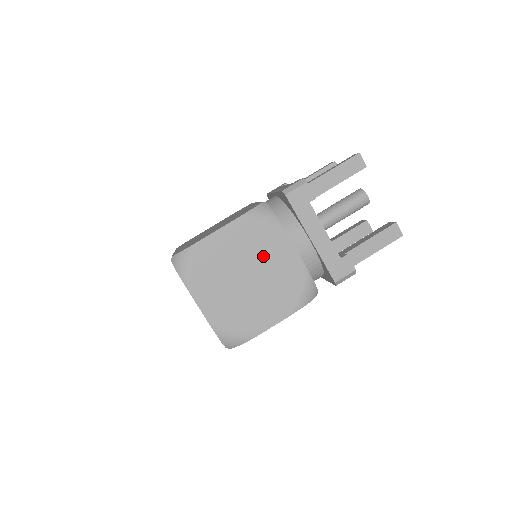
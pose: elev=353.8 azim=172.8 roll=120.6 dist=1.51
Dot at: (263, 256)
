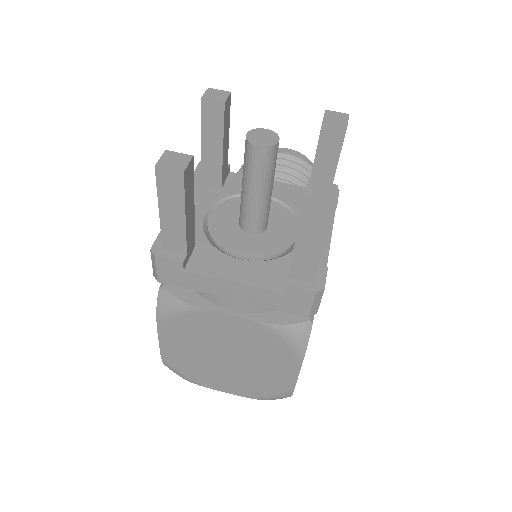
Dot at: (215, 337)
